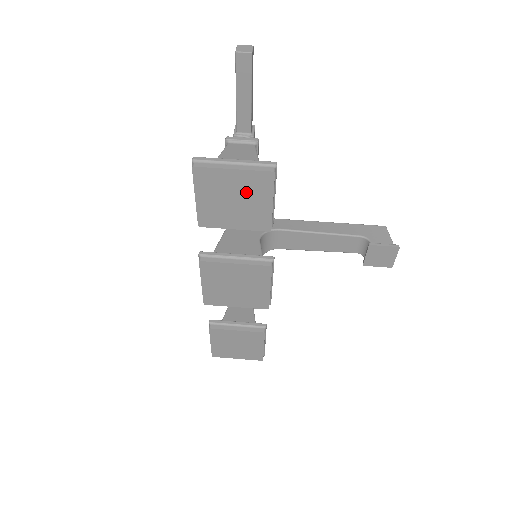
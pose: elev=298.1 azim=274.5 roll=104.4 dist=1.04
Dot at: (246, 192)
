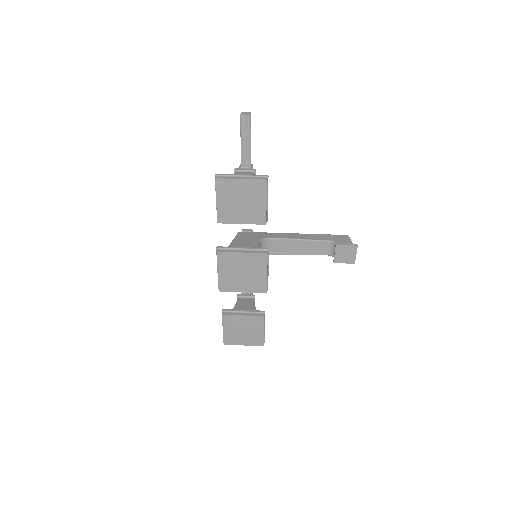
Dot at: (249, 195)
